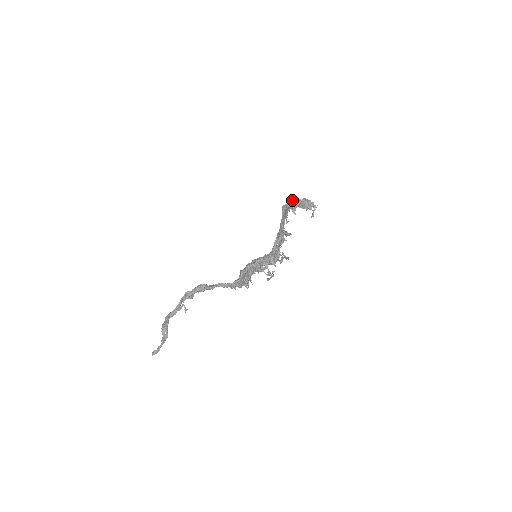
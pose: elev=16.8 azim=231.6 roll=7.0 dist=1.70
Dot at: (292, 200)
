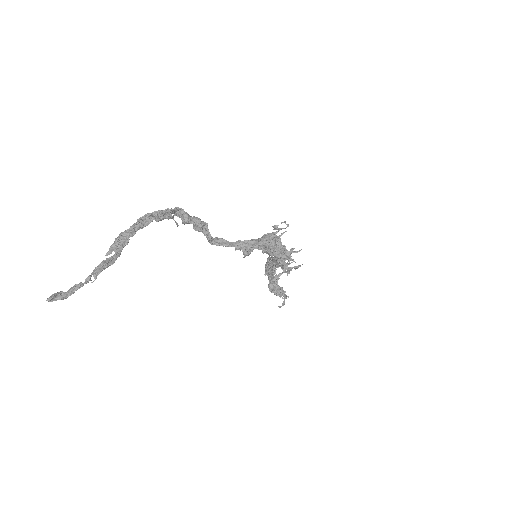
Dot at: occluded
